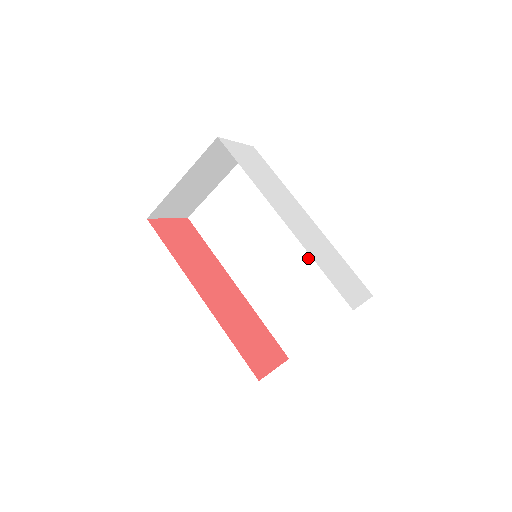
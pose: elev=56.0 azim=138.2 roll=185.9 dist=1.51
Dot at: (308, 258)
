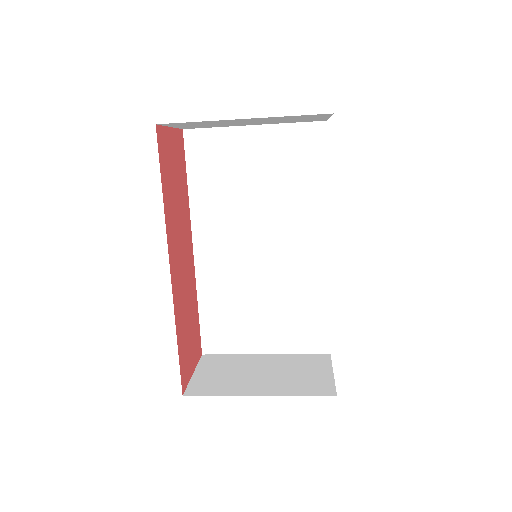
Dot at: (296, 279)
